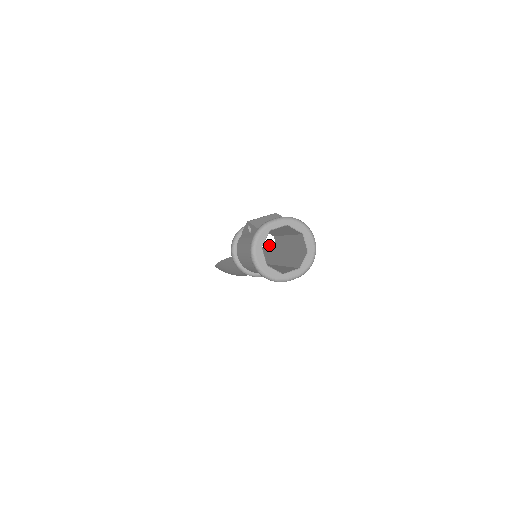
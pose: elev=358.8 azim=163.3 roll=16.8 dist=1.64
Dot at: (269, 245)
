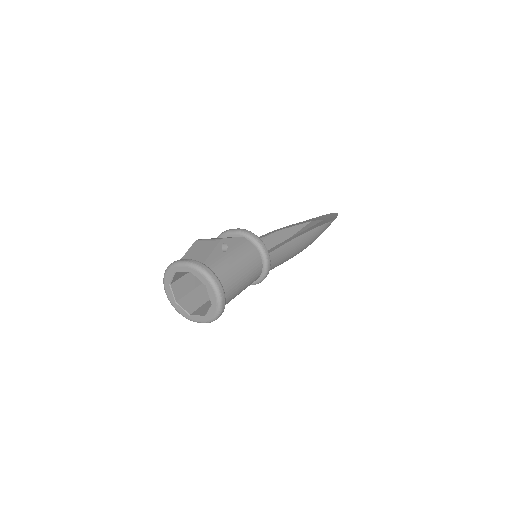
Dot at: (274, 247)
